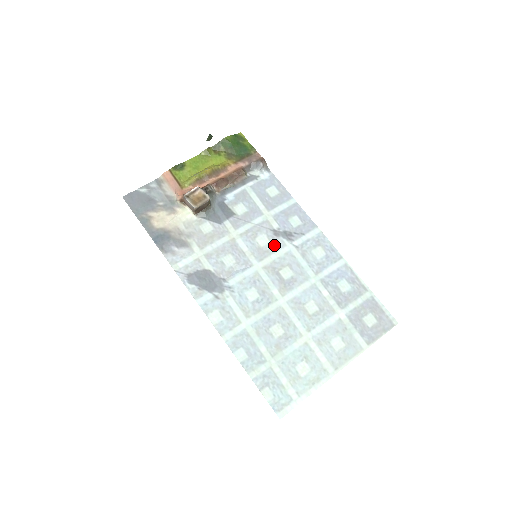
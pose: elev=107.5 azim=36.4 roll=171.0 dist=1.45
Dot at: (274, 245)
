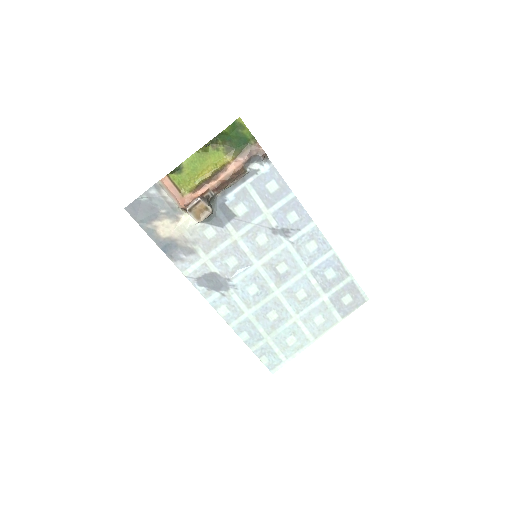
Dot at: (272, 243)
